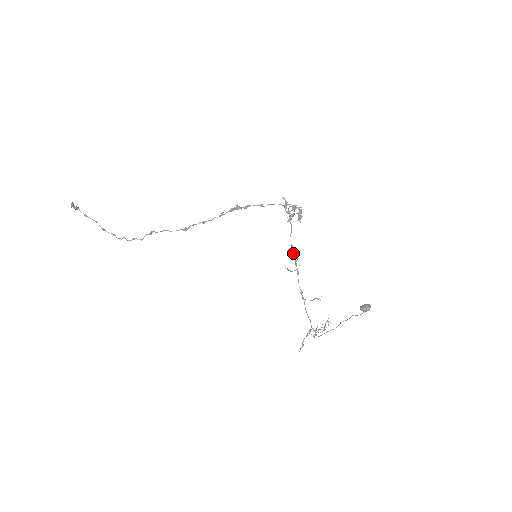
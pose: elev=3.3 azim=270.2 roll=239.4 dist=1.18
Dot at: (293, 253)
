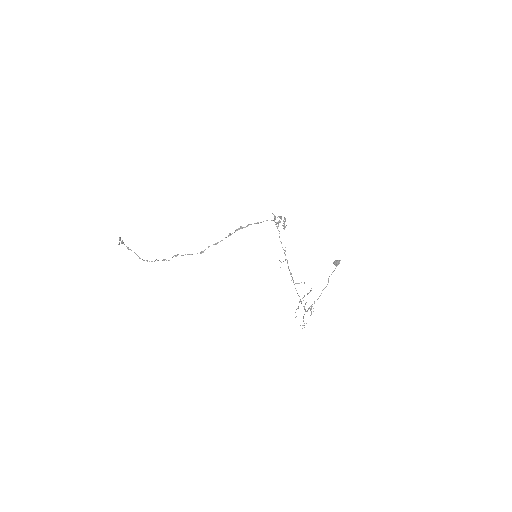
Dot at: (282, 247)
